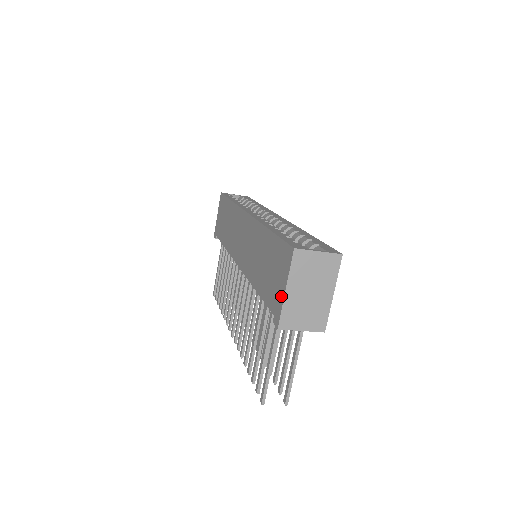
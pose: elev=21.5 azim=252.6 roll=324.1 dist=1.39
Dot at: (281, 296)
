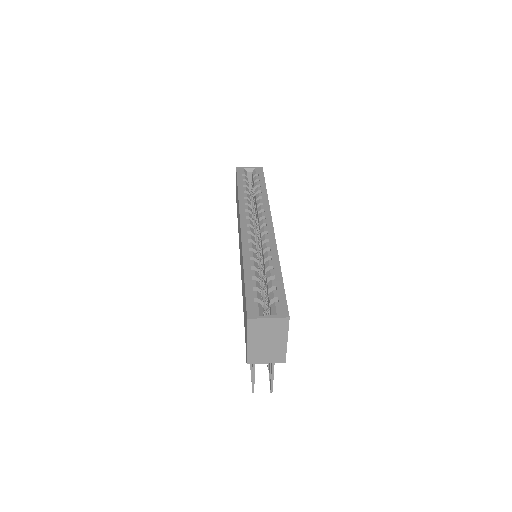
Dot at: (246, 343)
